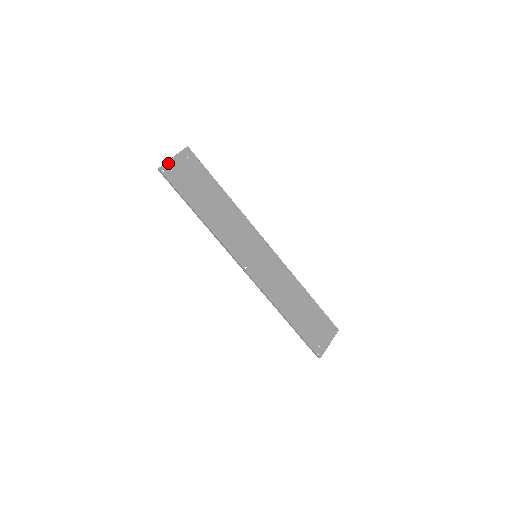
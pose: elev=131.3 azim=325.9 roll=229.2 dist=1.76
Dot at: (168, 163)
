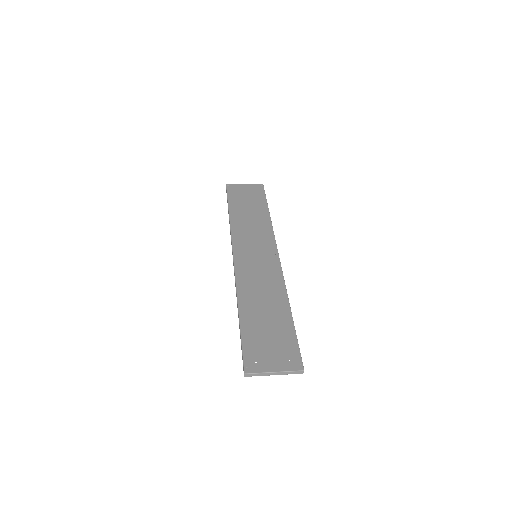
Dot at: (236, 184)
